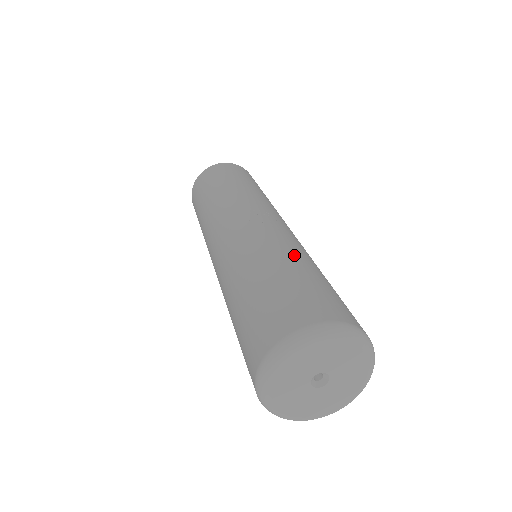
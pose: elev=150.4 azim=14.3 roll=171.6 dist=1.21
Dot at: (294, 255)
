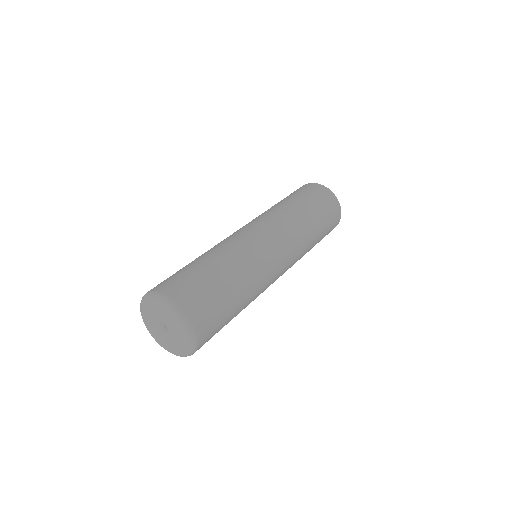
Dot at: (220, 256)
